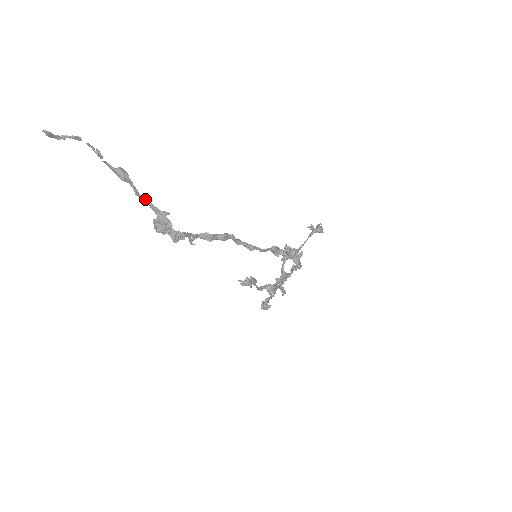
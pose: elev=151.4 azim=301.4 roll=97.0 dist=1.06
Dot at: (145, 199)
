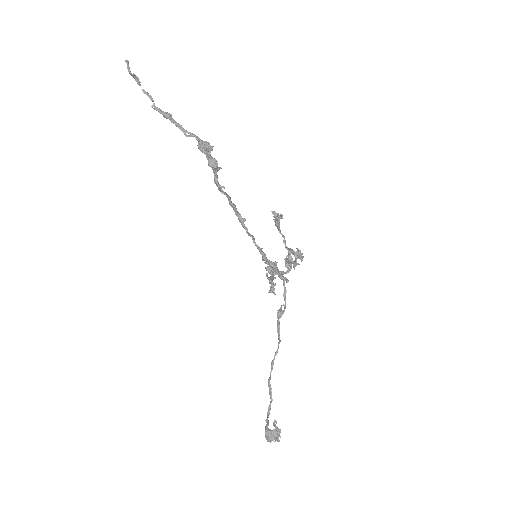
Dot at: (187, 131)
